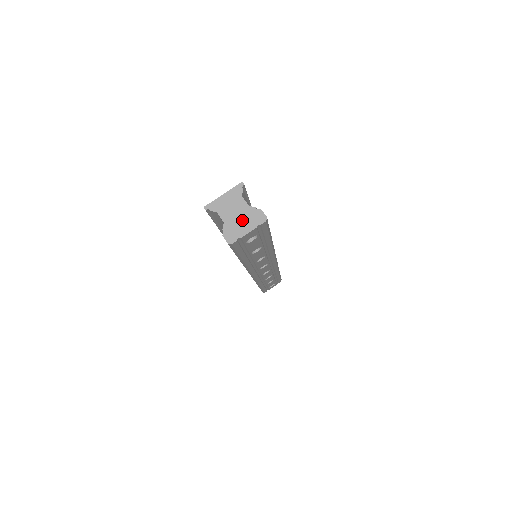
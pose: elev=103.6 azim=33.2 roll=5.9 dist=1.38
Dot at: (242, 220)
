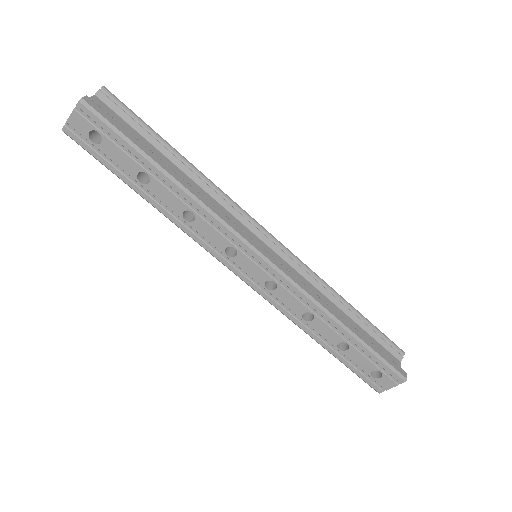
Dot at: occluded
